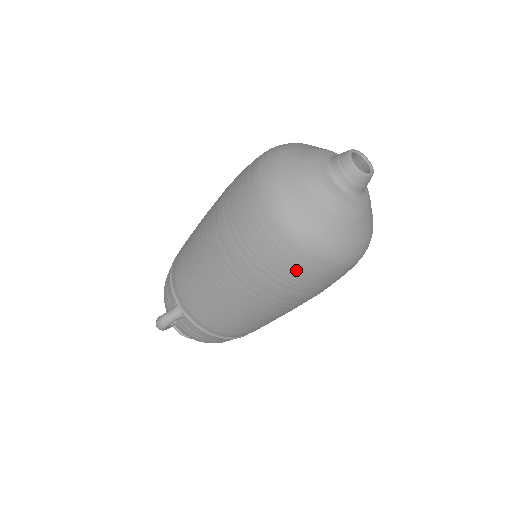
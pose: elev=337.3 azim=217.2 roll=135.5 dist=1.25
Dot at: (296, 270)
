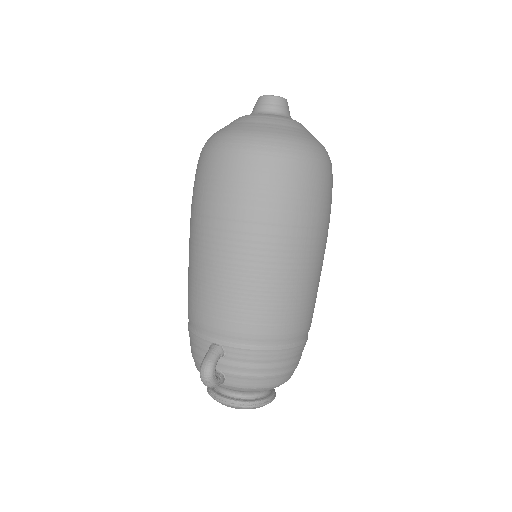
Dot at: (280, 179)
